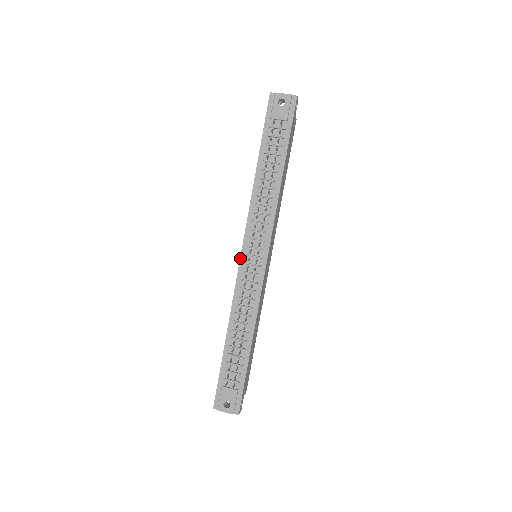
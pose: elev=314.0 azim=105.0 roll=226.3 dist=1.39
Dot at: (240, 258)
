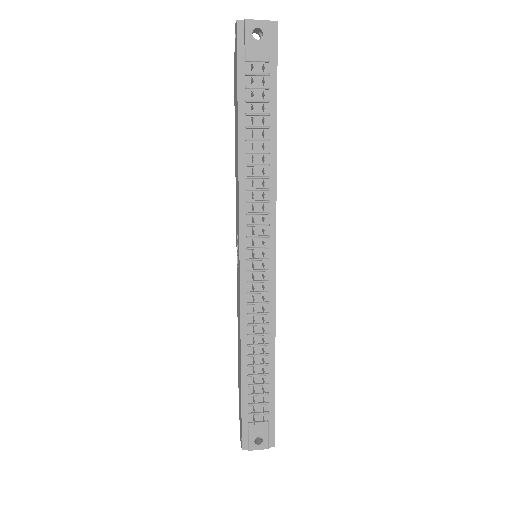
Dot at: (239, 266)
